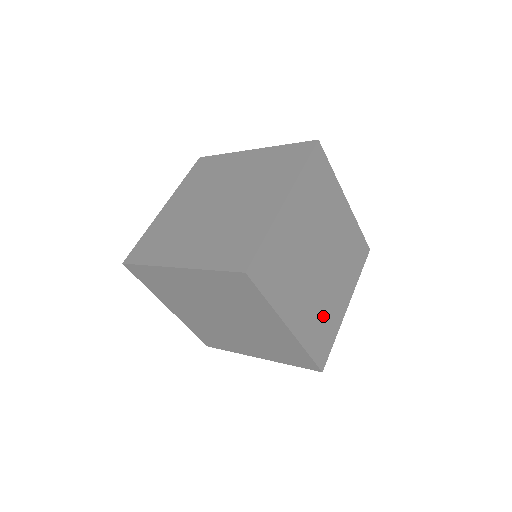
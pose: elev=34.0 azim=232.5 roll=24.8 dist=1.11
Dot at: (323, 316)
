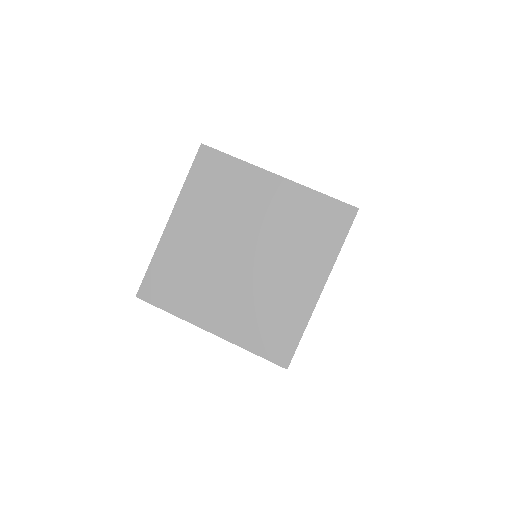
Dot at: occluded
